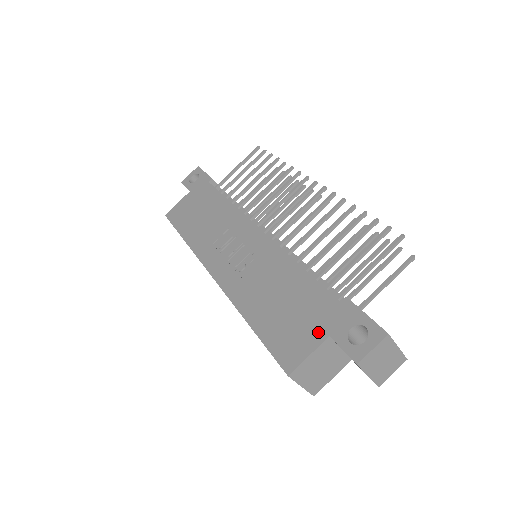
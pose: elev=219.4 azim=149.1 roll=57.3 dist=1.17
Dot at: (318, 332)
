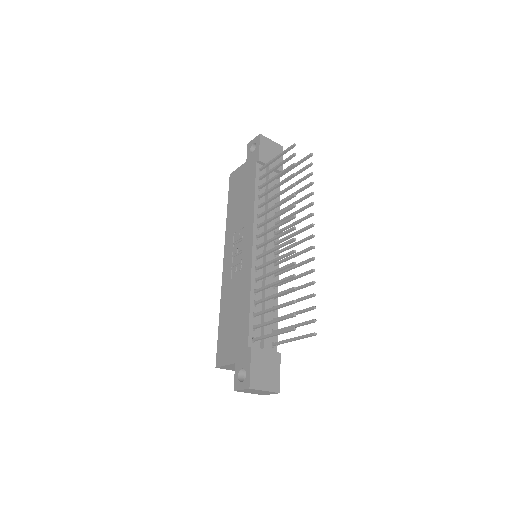
Dot at: (233, 356)
